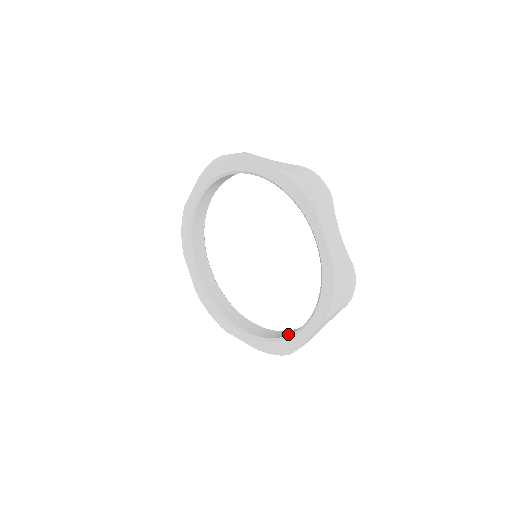
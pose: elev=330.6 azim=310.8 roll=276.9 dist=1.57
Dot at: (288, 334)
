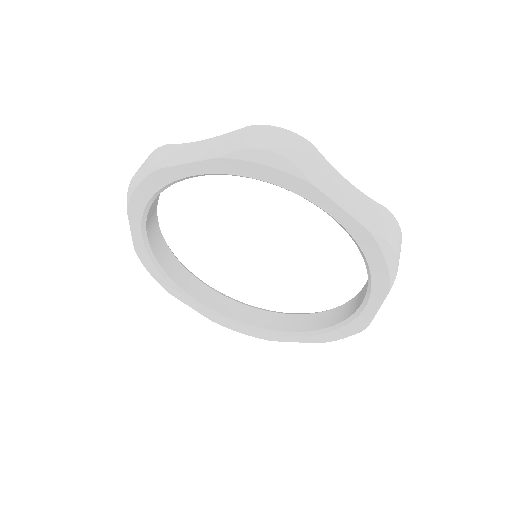
Dot at: (347, 315)
